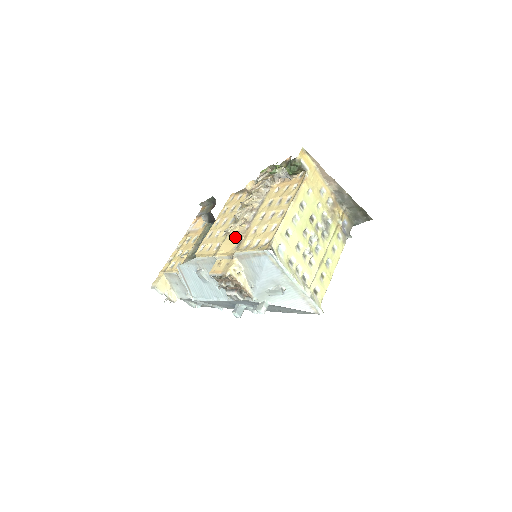
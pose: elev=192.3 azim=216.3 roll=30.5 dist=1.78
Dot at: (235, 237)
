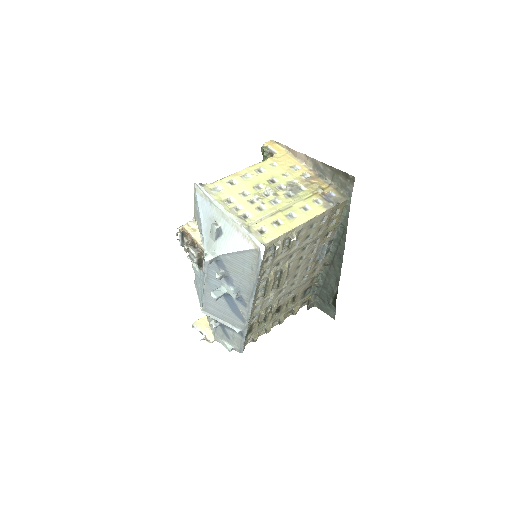
Dot at: occluded
